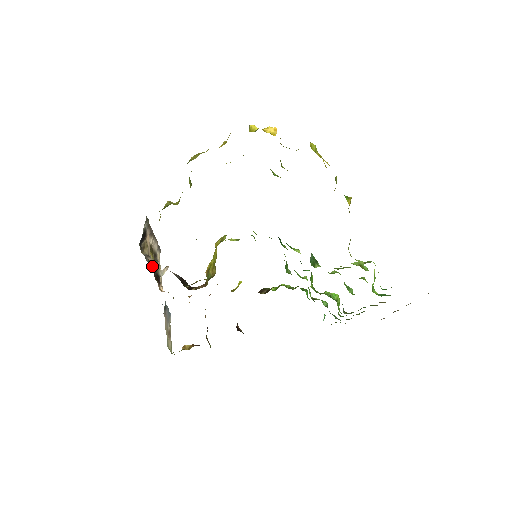
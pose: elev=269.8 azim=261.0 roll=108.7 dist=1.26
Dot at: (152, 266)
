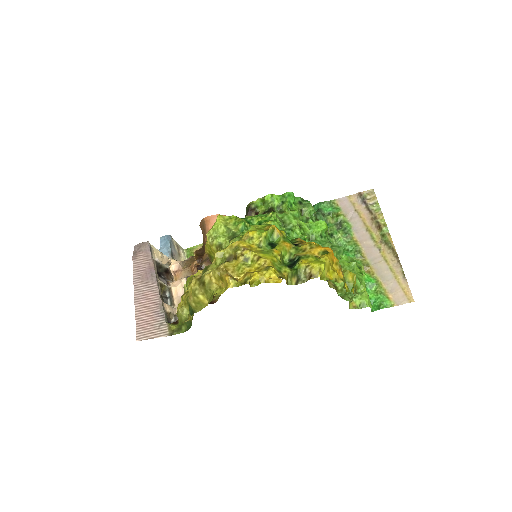
Dot at: (168, 291)
